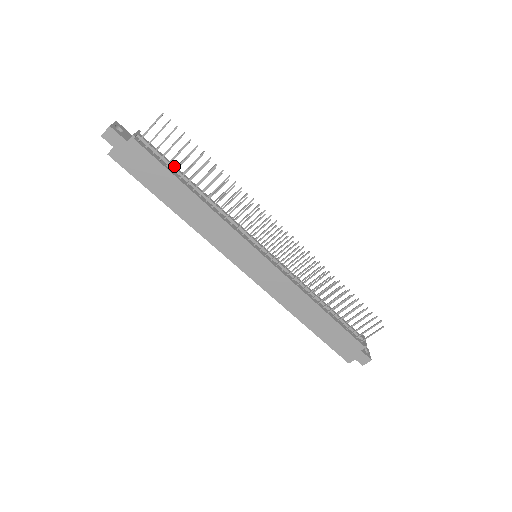
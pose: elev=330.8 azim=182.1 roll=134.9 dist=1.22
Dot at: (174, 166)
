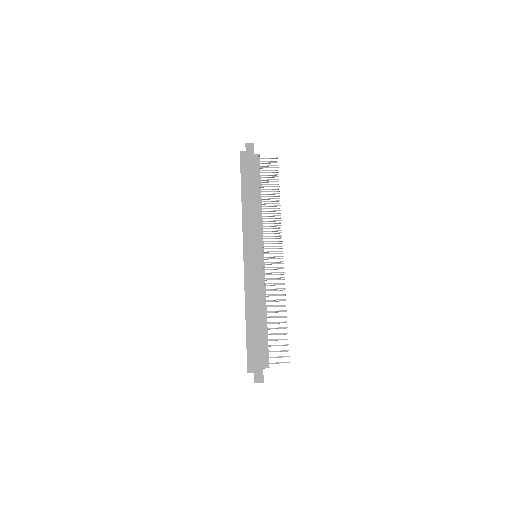
Dot at: (261, 182)
